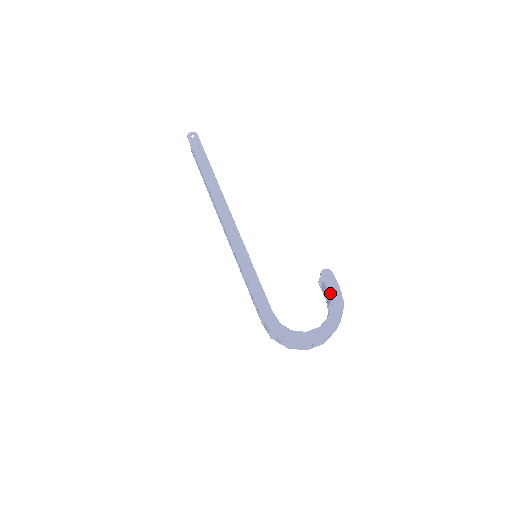
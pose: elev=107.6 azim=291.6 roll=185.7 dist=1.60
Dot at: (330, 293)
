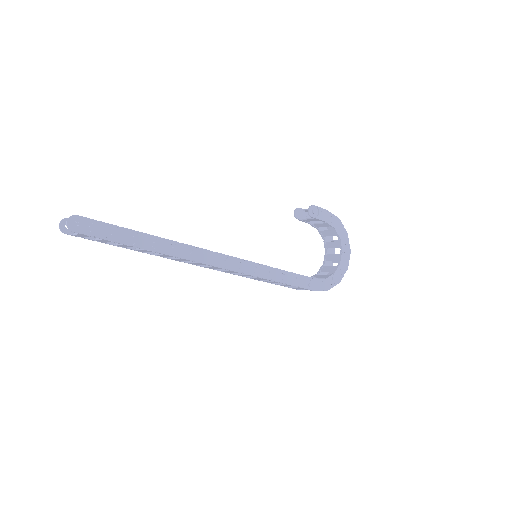
Dot at: (327, 222)
